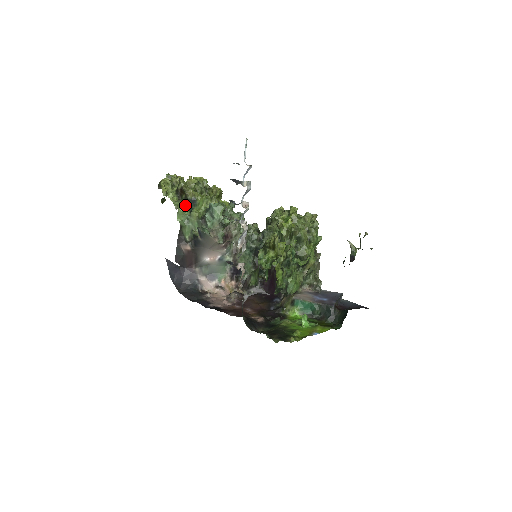
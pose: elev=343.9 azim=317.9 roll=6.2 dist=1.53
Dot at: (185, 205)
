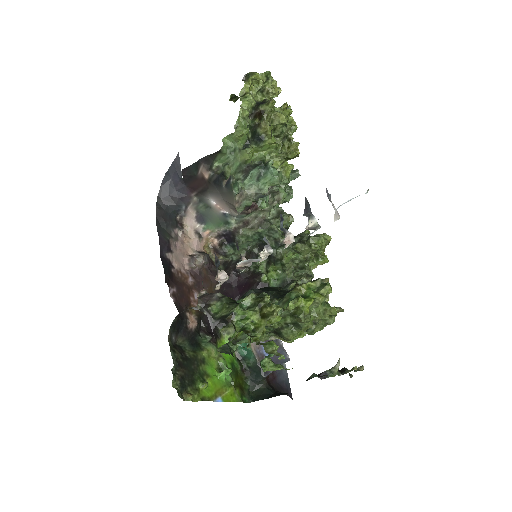
Dot at: (248, 131)
